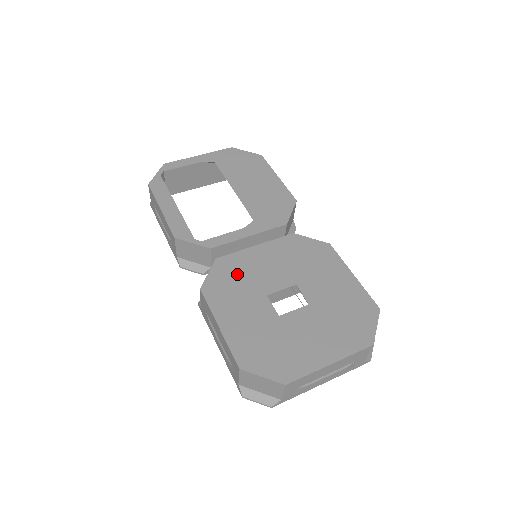
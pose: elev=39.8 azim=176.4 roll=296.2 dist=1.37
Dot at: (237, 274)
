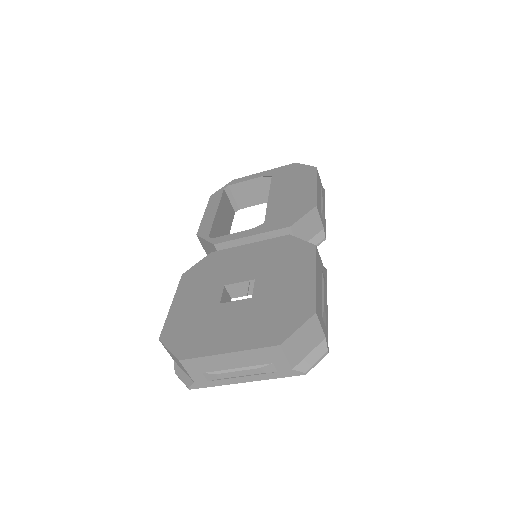
Dot at: (216, 266)
